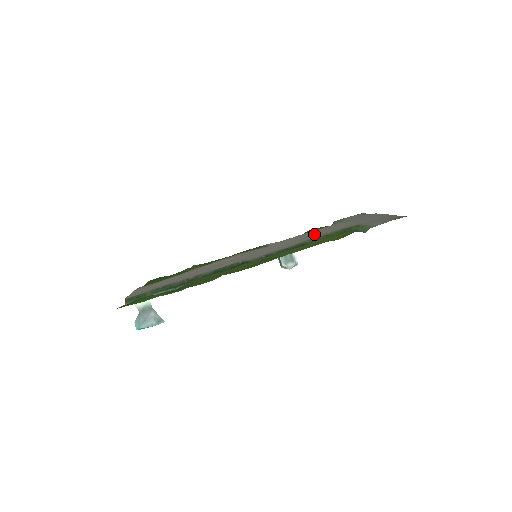
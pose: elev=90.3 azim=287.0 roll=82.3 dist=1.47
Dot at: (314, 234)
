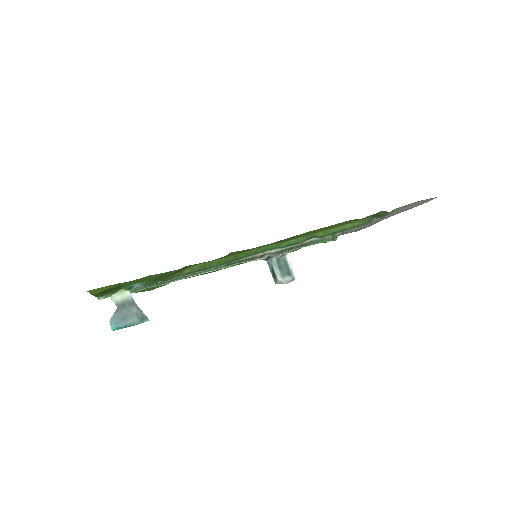
Dot at: occluded
